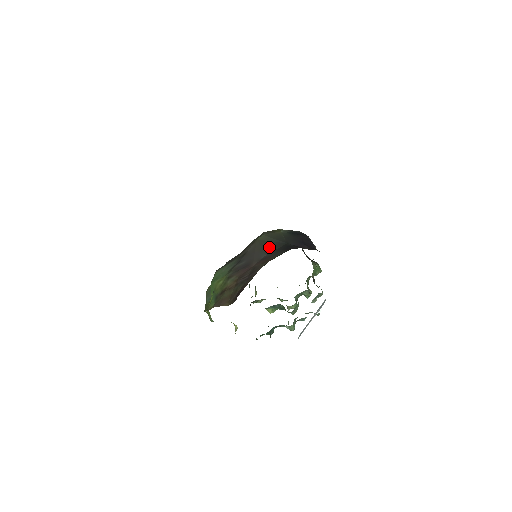
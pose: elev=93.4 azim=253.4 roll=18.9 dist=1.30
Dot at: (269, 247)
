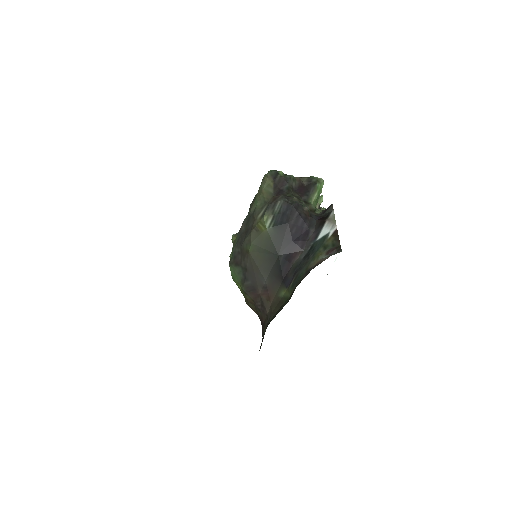
Dot at: (264, 266)
